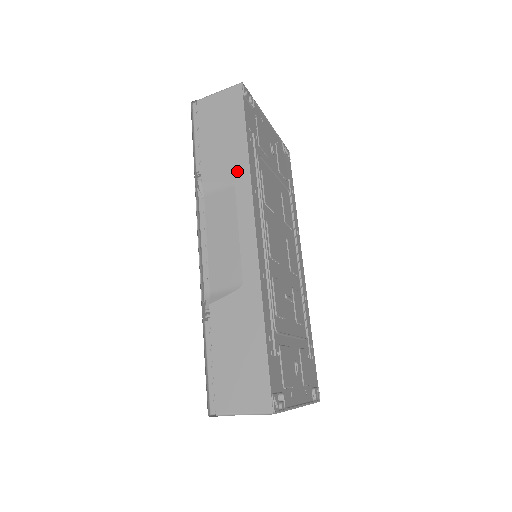
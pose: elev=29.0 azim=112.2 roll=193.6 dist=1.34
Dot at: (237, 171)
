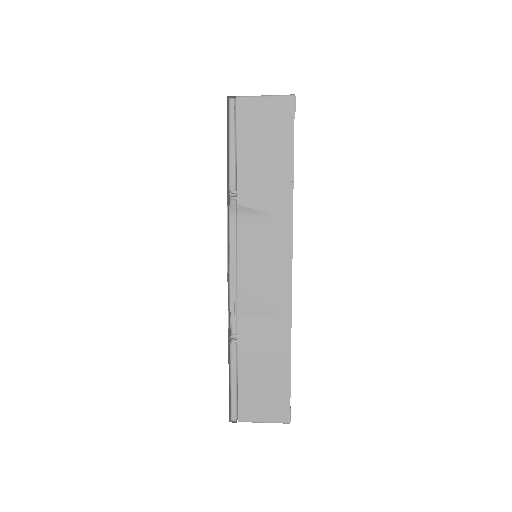
Dot at: (279, 202)
